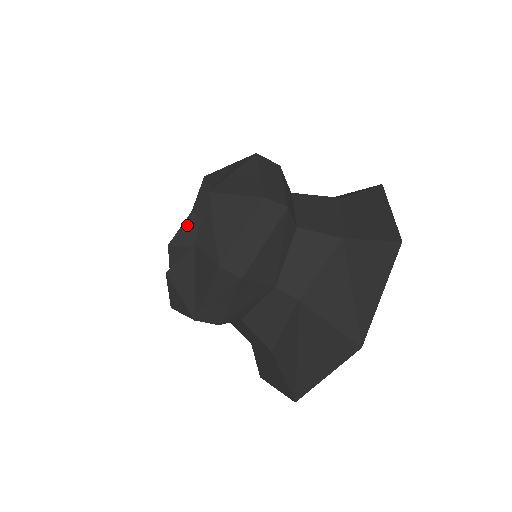
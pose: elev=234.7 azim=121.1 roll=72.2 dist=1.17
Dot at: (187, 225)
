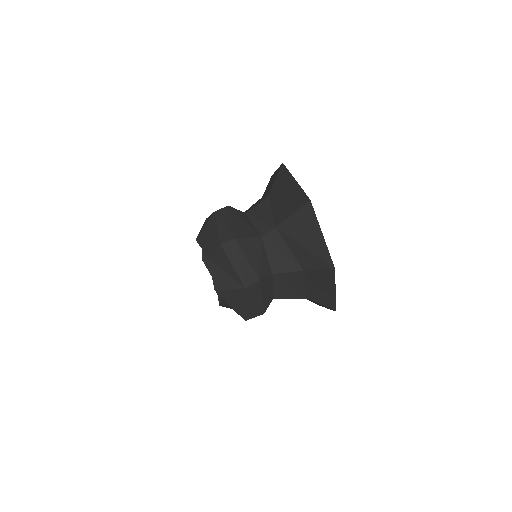
Dot at: occluded
